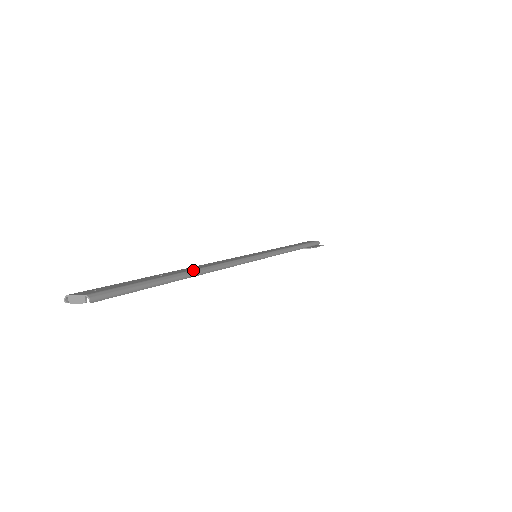
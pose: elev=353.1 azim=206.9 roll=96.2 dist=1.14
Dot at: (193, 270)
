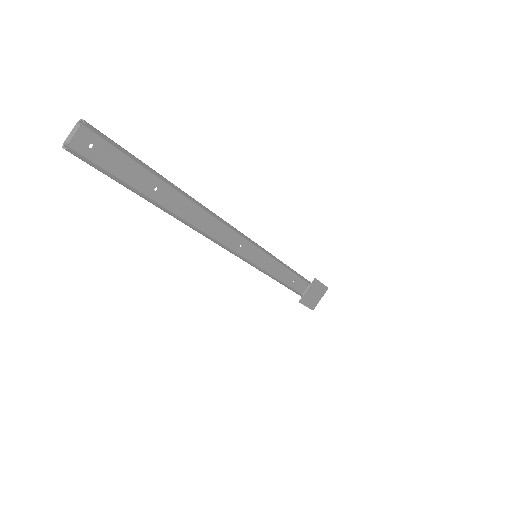
Dot at: (184, 195)
